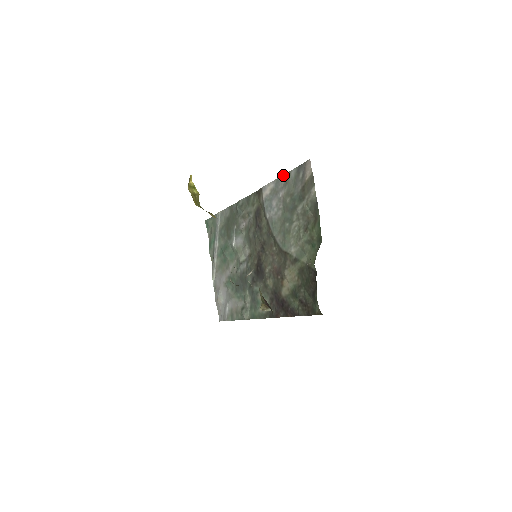
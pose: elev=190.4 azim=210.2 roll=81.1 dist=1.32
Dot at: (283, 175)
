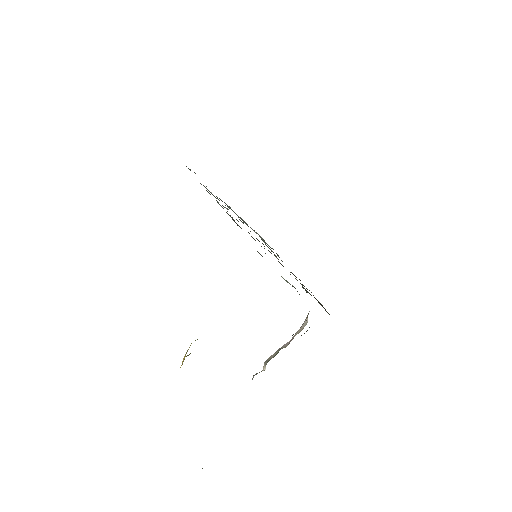
Dot at: occluded
